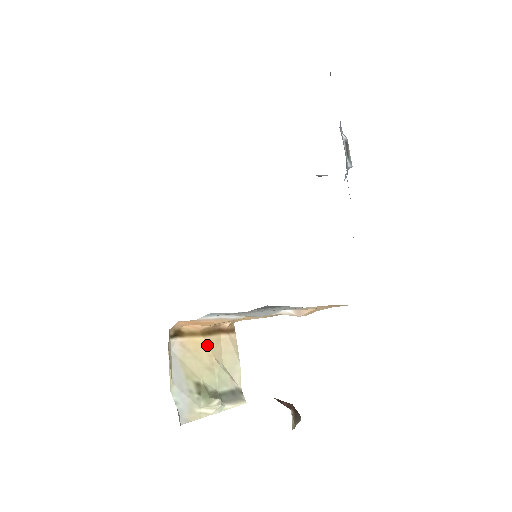
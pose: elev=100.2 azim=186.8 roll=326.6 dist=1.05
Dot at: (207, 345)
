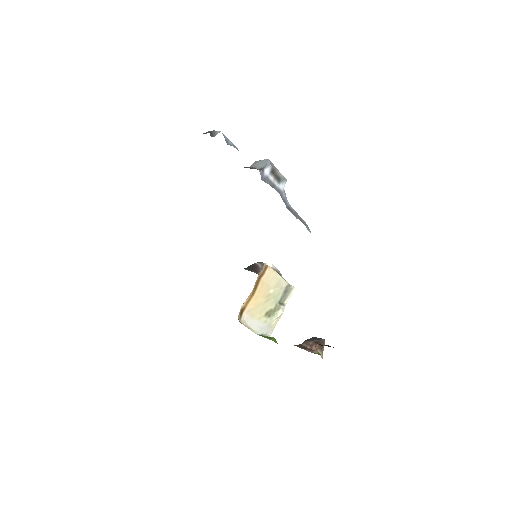
Dot at: (258, 295)
